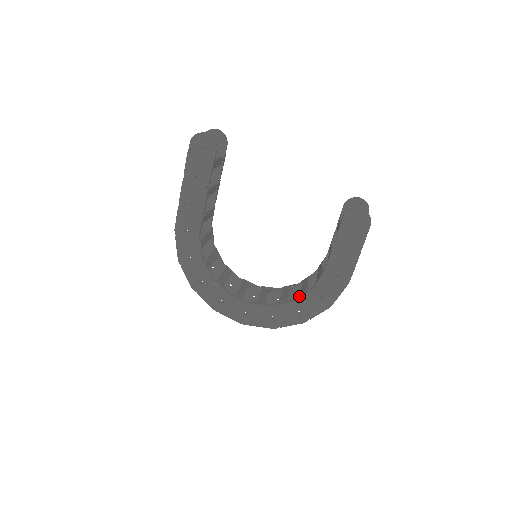
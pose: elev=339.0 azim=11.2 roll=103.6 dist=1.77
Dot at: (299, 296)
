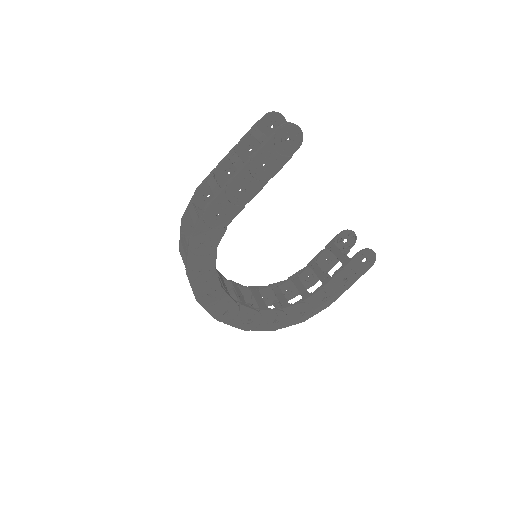
Dot at: (284, 307)
